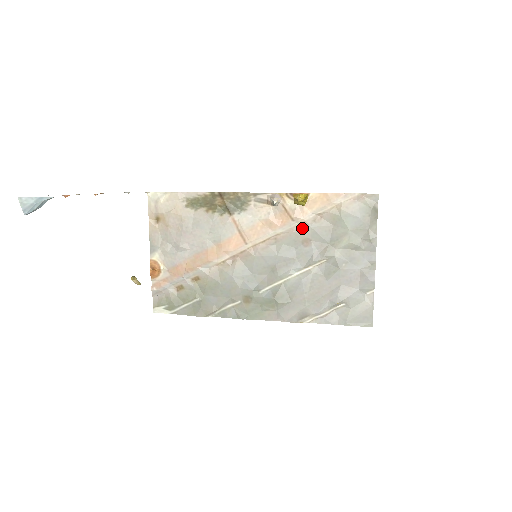
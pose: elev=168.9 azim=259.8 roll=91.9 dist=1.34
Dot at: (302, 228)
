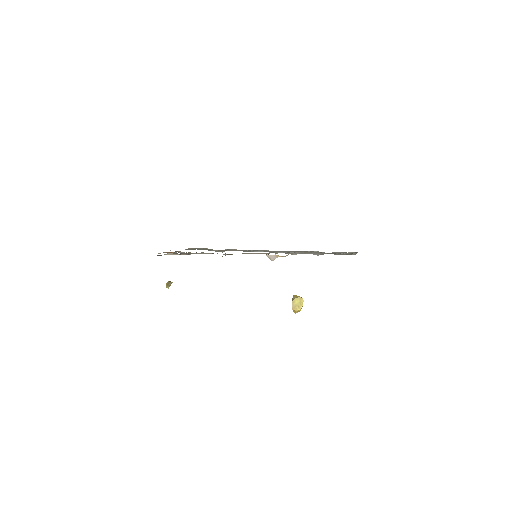
Dot at: occluded
